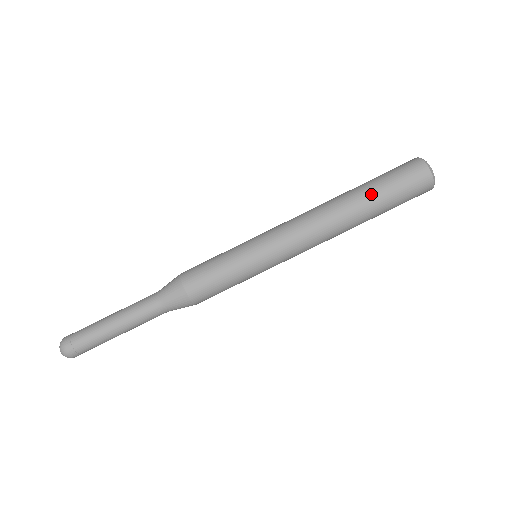
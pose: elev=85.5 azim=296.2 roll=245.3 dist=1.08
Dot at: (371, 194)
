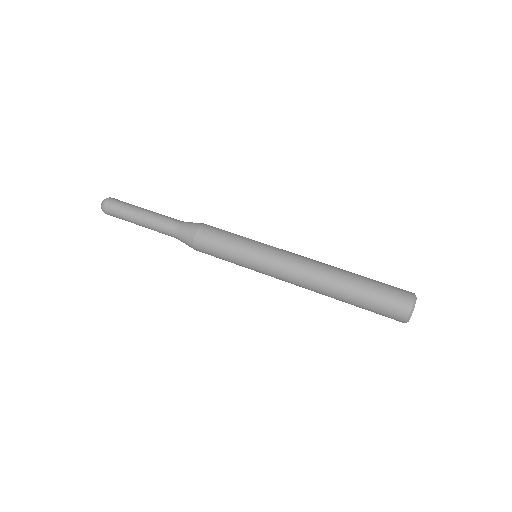
Dot at: (360, 280)
